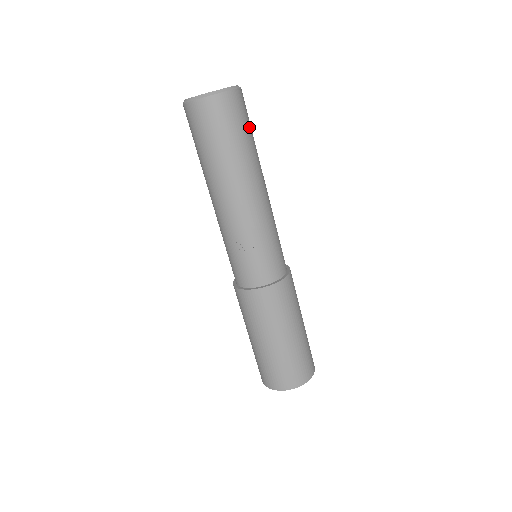
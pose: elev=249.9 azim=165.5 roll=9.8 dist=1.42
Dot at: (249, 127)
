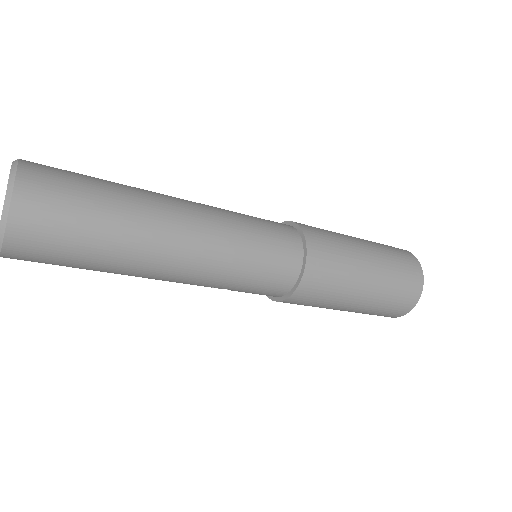
Dot at: (81, 226)
